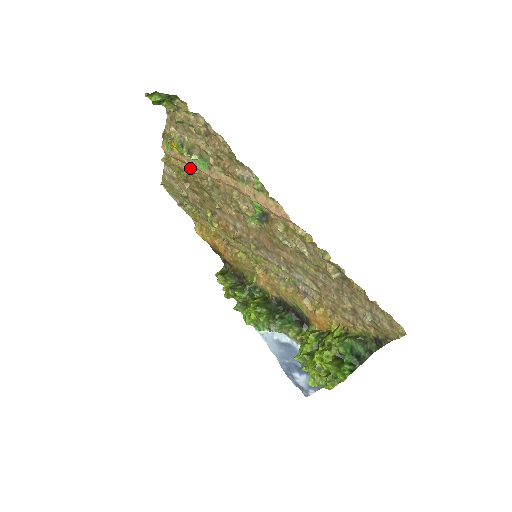
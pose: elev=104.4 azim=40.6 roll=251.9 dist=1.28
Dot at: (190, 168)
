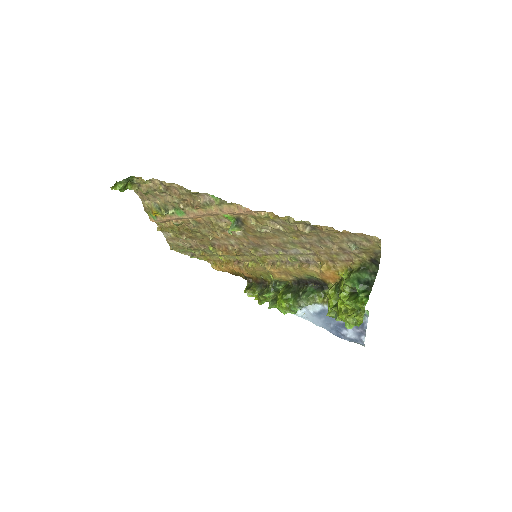
Dot at: (175, 222)
